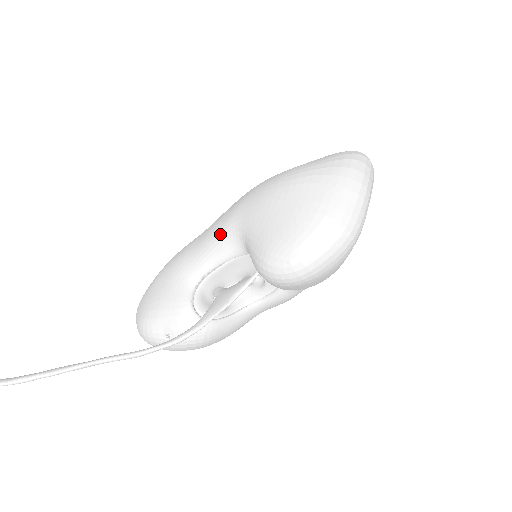
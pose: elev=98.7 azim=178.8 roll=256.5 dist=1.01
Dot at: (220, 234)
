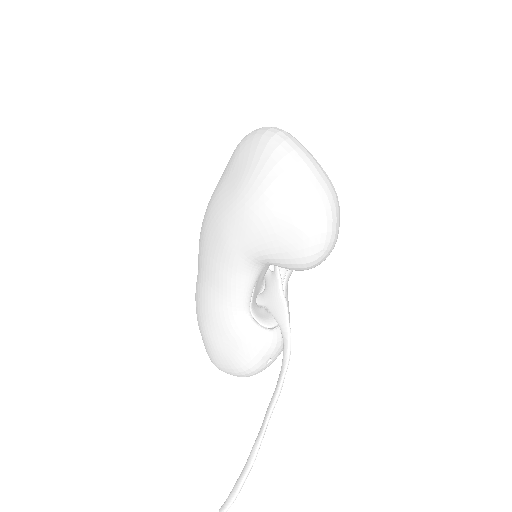
Dot at: (235, 273)
